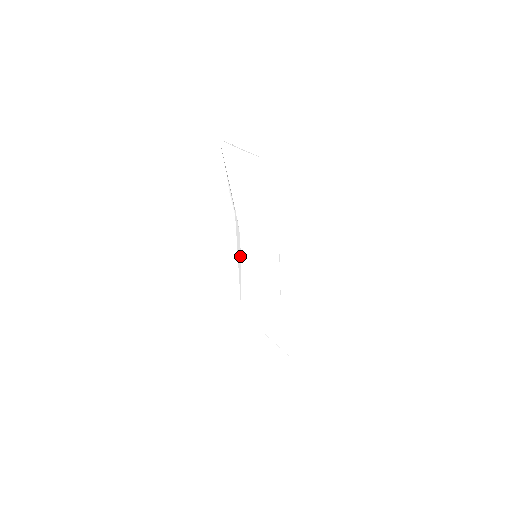
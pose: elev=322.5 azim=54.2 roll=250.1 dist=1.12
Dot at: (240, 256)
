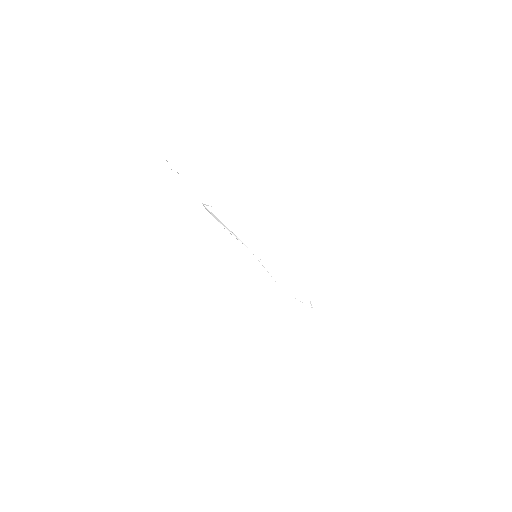
Dot at: (257, 259)
